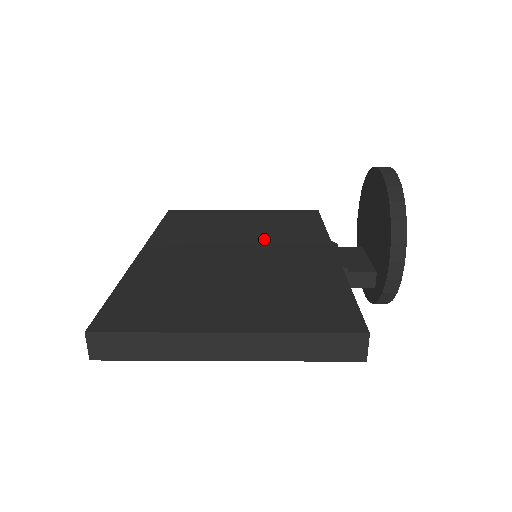
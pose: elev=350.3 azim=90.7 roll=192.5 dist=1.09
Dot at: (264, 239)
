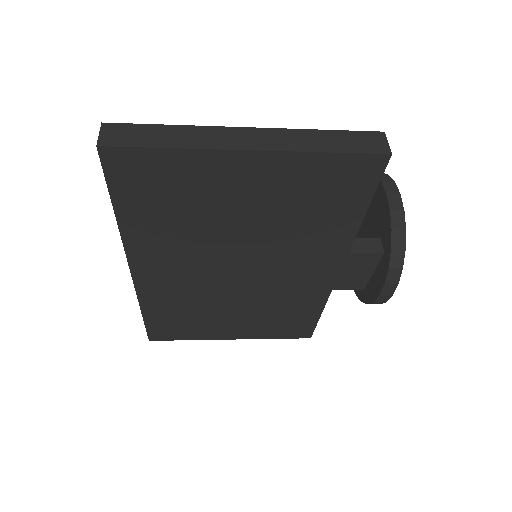
Dot at: occluded
